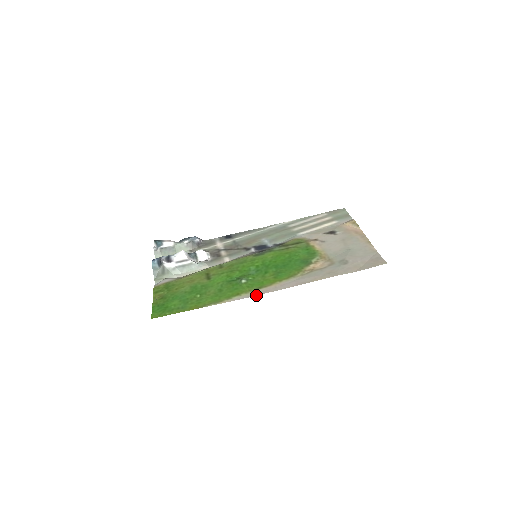
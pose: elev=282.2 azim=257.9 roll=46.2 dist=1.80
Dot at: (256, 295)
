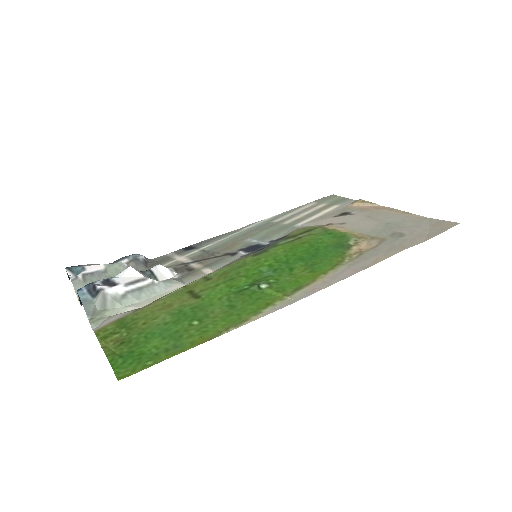
Dot at: (302, 298)
